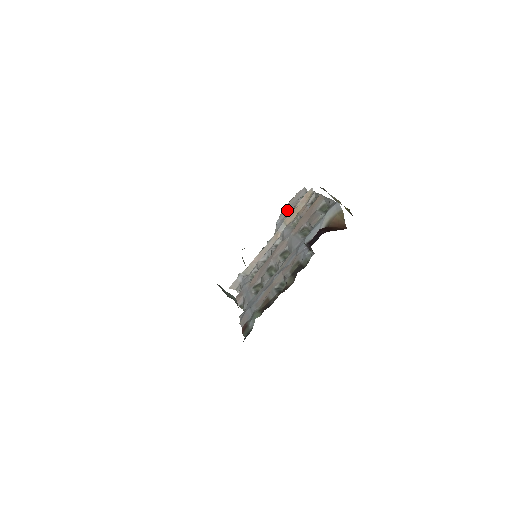
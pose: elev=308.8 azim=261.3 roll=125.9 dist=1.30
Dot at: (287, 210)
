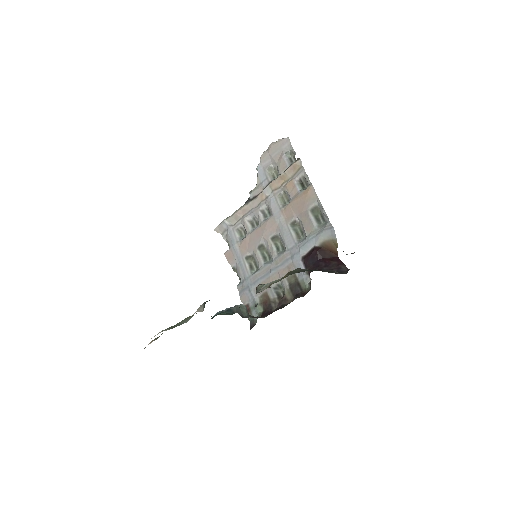
Dot at: (269, 158)
